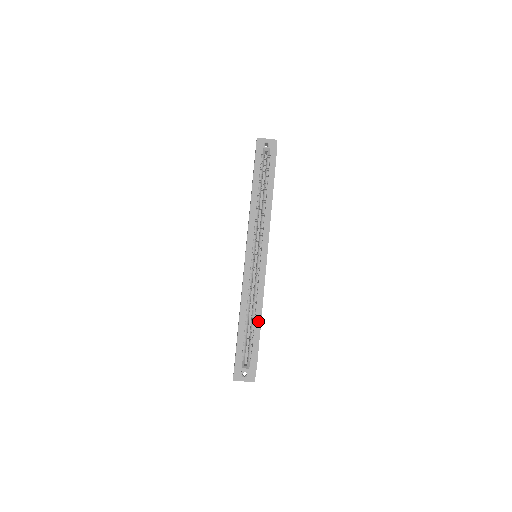
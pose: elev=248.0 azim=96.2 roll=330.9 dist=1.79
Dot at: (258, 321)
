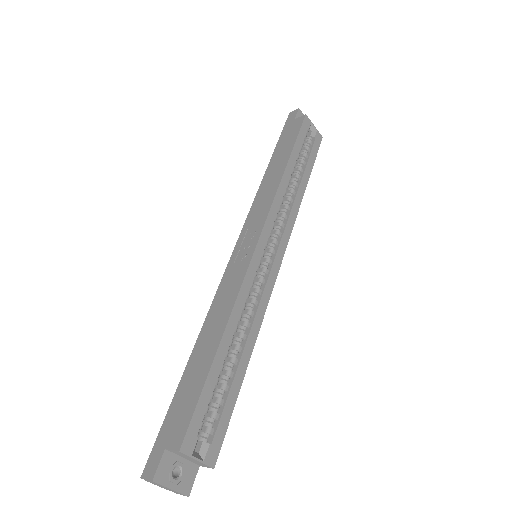
Dot at: (243, 366)
